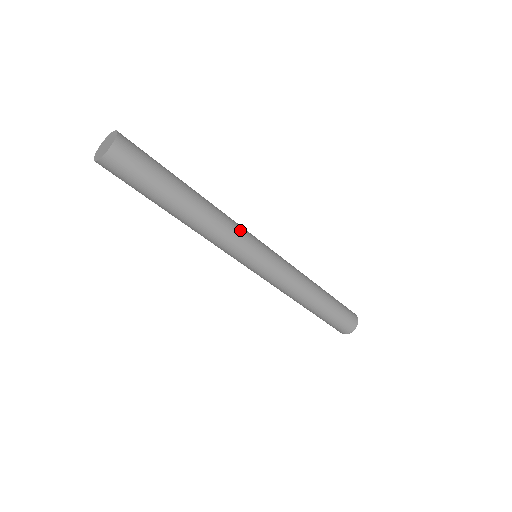
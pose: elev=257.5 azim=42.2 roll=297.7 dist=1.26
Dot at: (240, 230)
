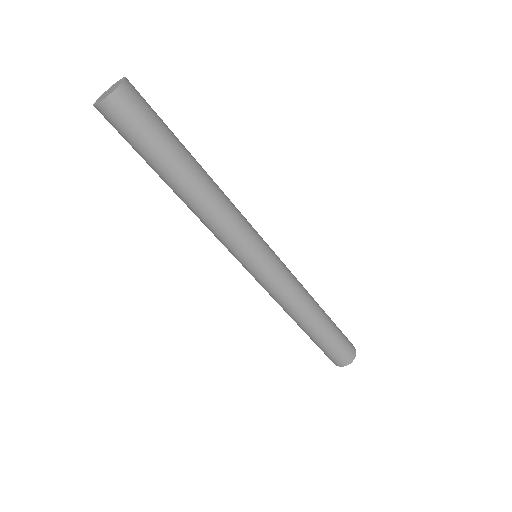
Dot at: (243, 222)
